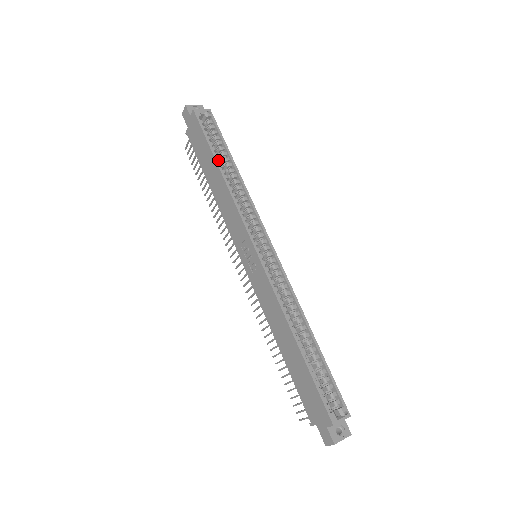
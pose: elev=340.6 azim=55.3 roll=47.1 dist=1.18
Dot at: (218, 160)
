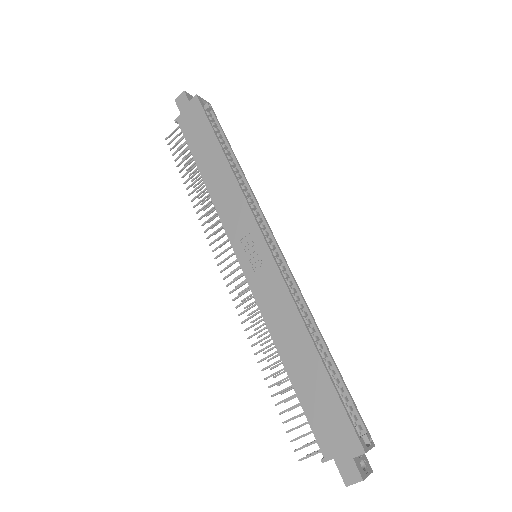
Dot at: (221, 148)
